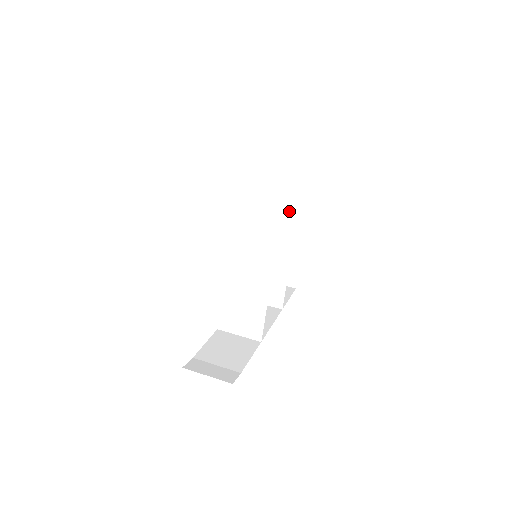
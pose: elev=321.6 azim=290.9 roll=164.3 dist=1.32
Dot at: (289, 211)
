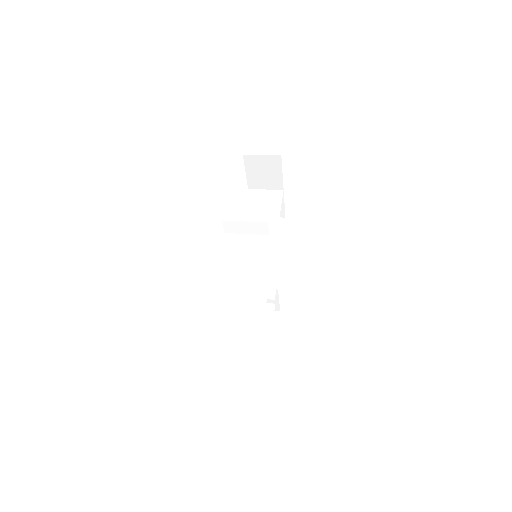
Dot at: (275, 252)
